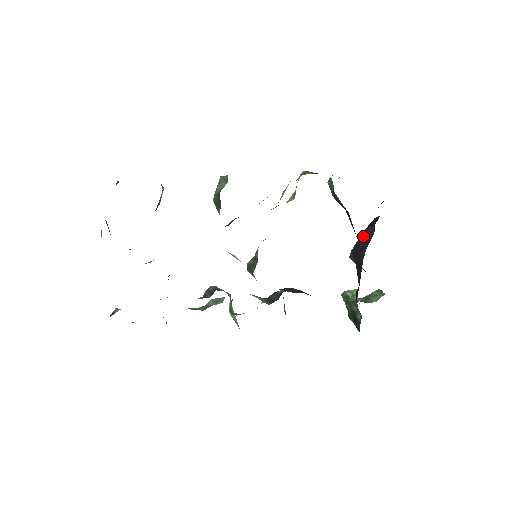
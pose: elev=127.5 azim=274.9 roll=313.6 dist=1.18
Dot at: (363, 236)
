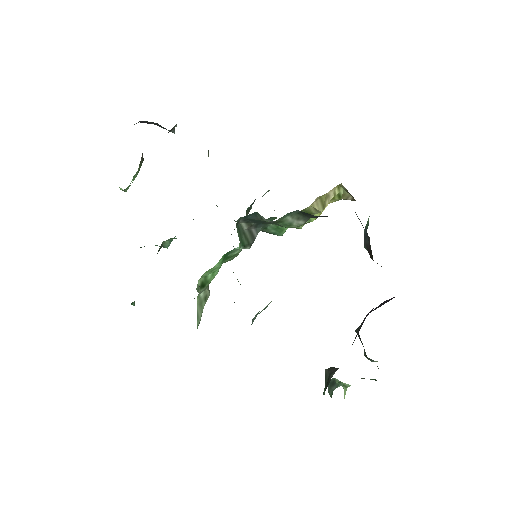
Dot at: (379, 305)
